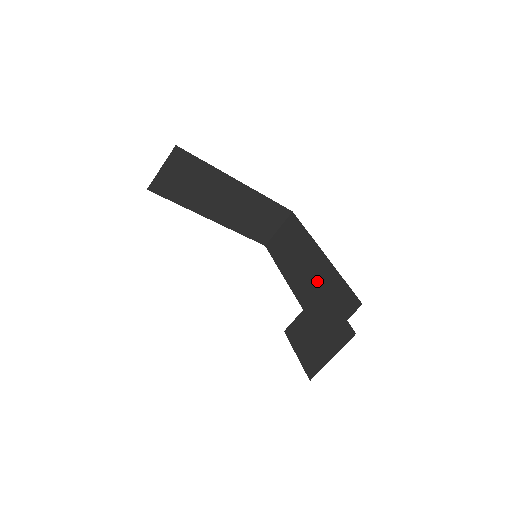
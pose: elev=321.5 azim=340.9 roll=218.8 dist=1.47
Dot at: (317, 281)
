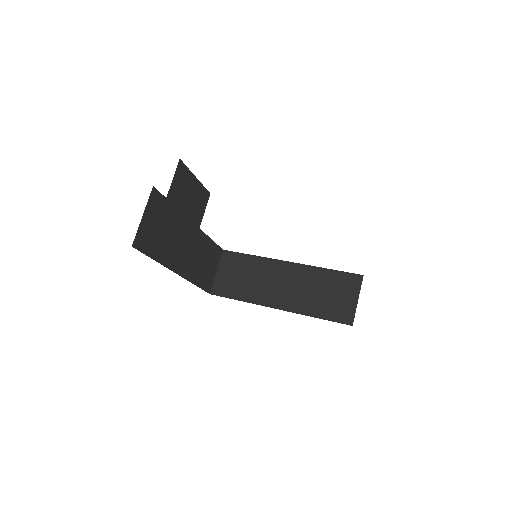
Dot at: occluded
